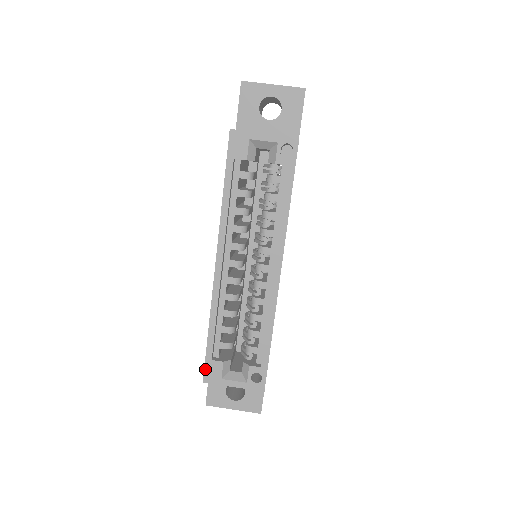
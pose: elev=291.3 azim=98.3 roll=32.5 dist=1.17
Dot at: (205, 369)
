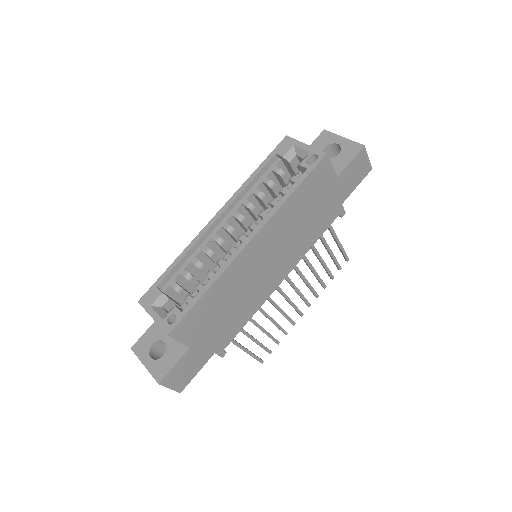
Dot at: (147, 292)
